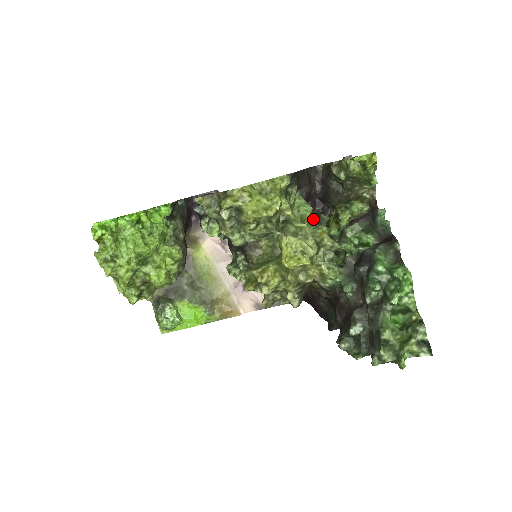
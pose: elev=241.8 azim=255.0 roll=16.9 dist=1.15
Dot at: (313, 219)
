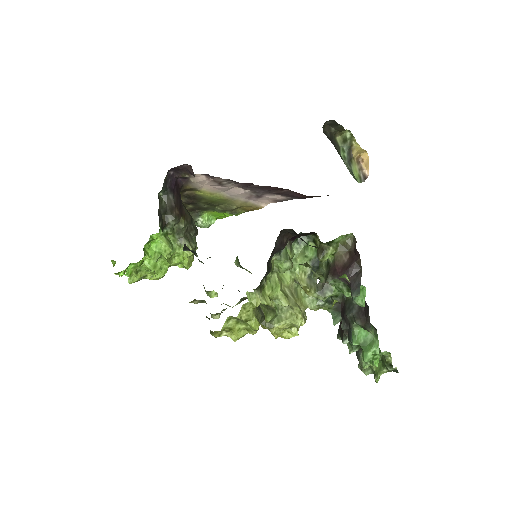
Dot at: occluded
